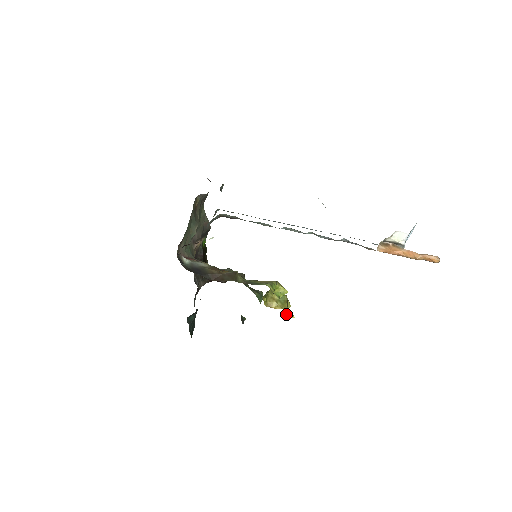
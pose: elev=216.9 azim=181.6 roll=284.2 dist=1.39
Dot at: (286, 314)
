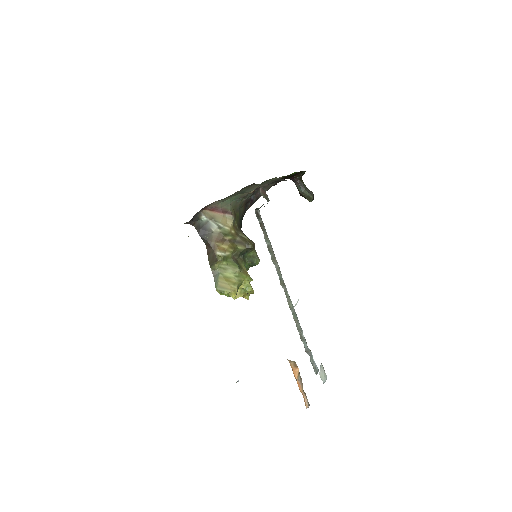
Dot at: occluded
